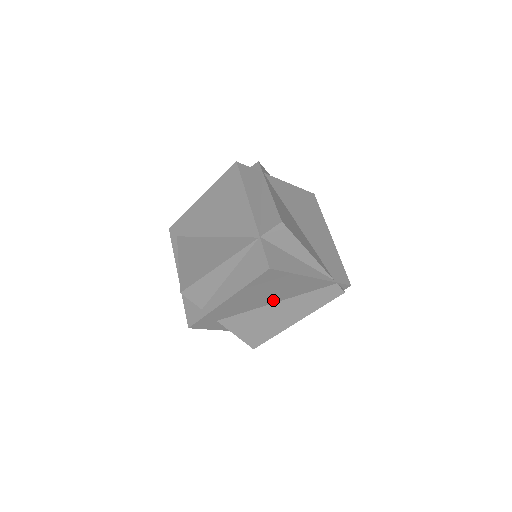
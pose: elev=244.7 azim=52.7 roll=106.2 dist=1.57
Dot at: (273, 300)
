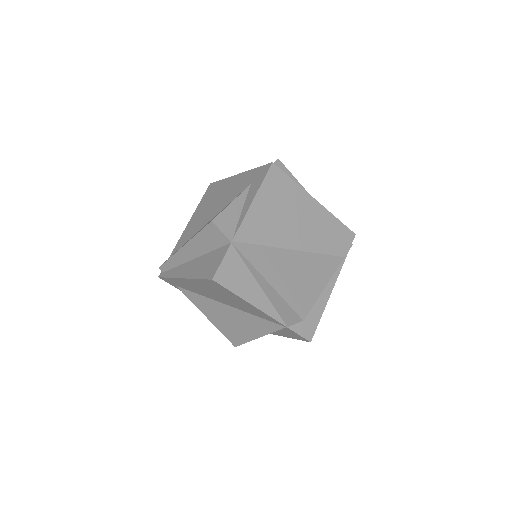
Dot at: occluded
